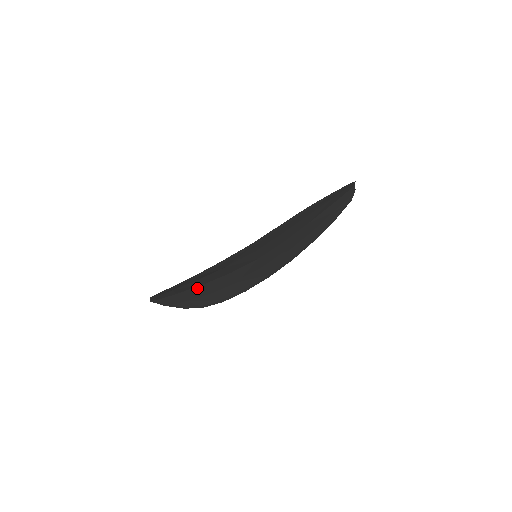
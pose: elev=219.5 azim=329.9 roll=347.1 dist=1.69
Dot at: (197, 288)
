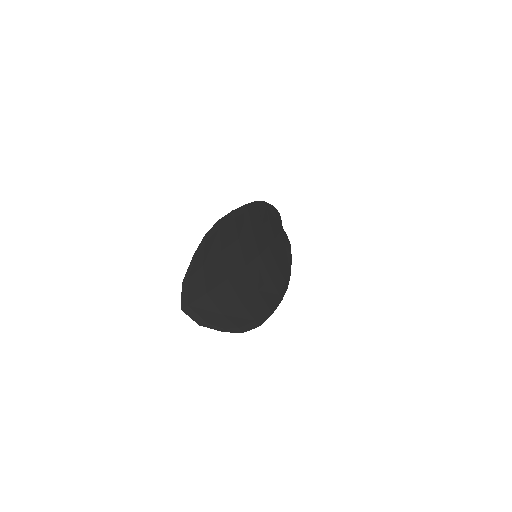
Dot at: (224, 286)
